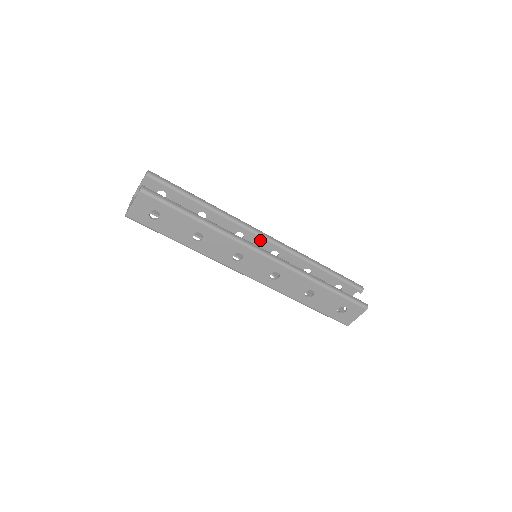
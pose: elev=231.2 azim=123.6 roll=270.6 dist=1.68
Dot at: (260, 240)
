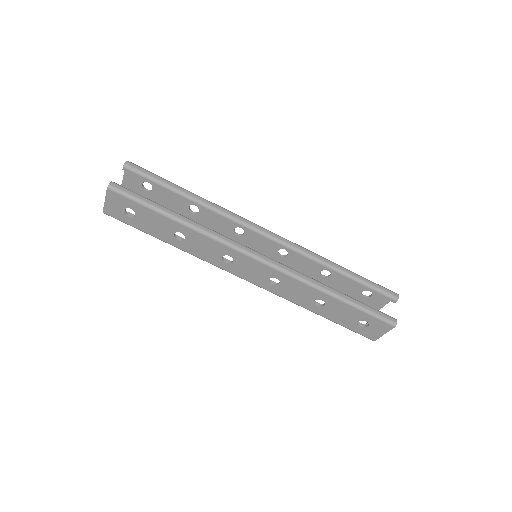
Dot at: occluded
